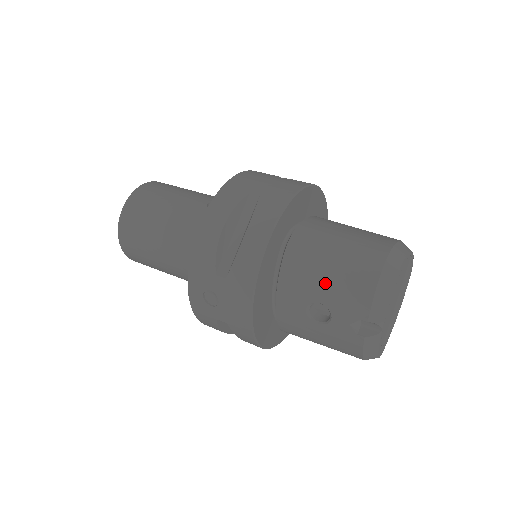
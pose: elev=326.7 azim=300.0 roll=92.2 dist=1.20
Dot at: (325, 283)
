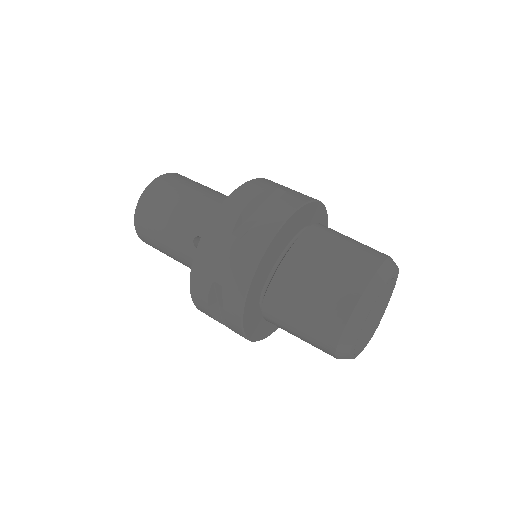
Dot at: occluded
